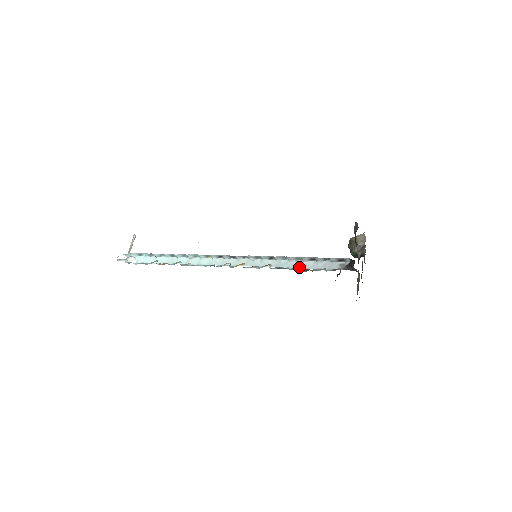
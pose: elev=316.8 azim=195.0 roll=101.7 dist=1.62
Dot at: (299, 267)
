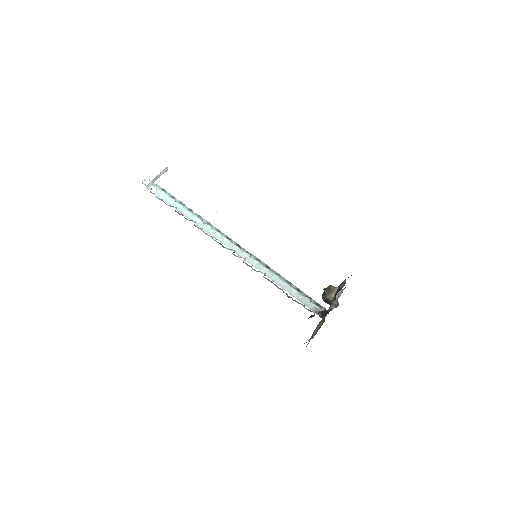
Dot at: (284, 288)
